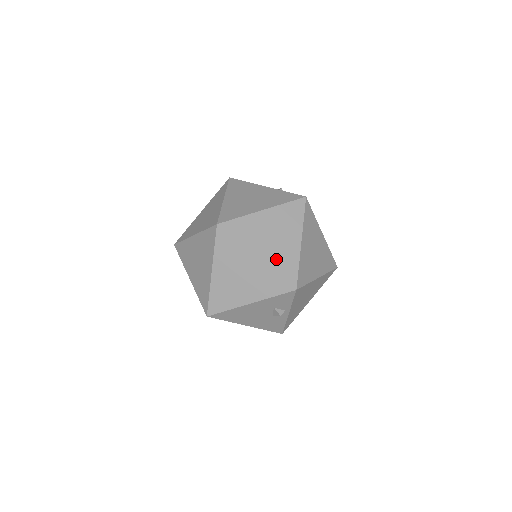
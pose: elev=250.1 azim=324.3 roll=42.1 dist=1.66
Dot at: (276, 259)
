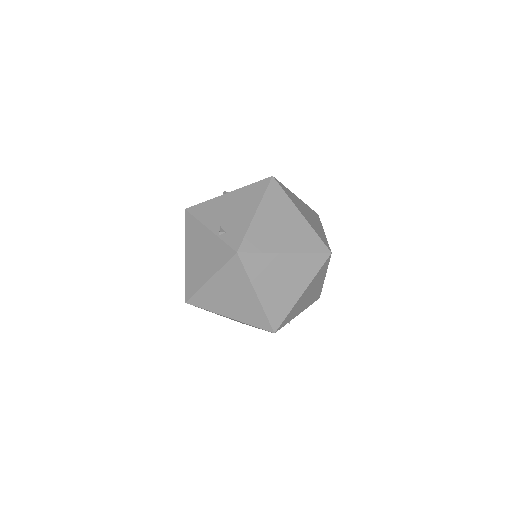
Dot at: (244, 315)
